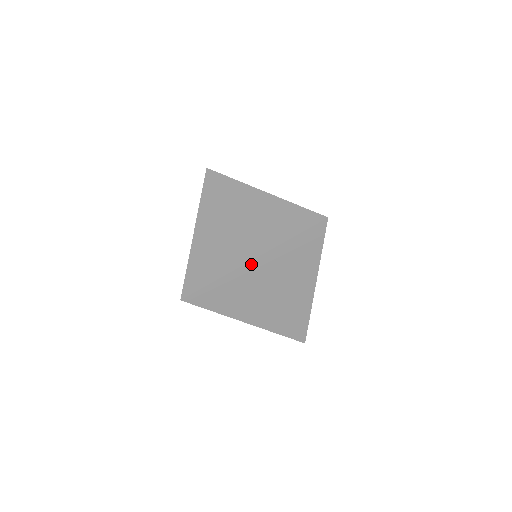
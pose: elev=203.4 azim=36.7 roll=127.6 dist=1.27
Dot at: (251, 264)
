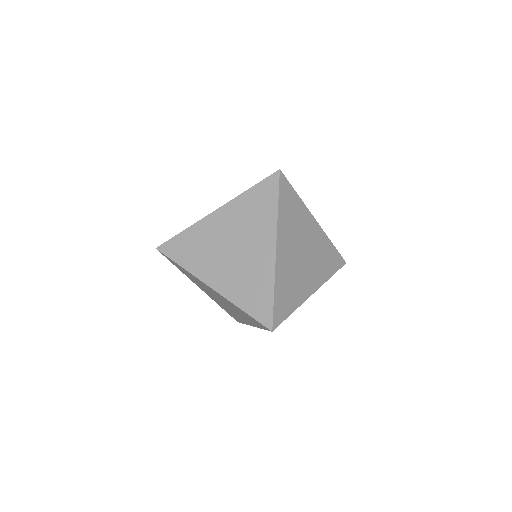
Dot at: (213, 216)
